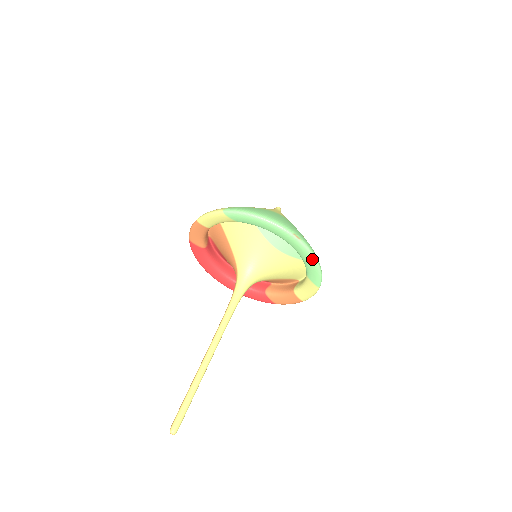
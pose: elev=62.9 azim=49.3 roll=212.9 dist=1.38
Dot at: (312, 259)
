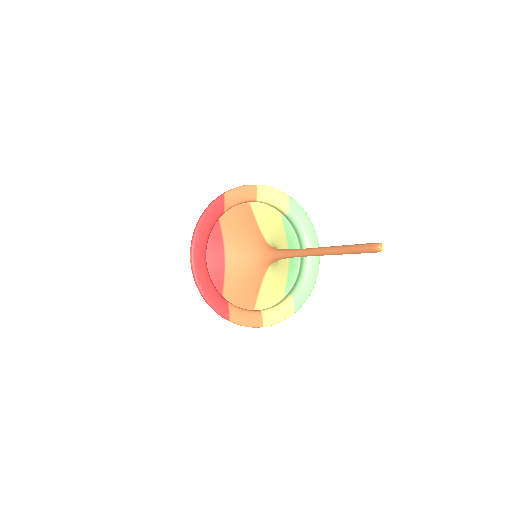
Dot at: (315, 279)
